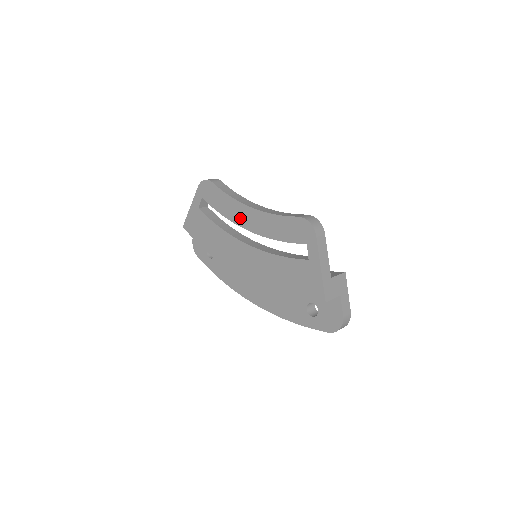
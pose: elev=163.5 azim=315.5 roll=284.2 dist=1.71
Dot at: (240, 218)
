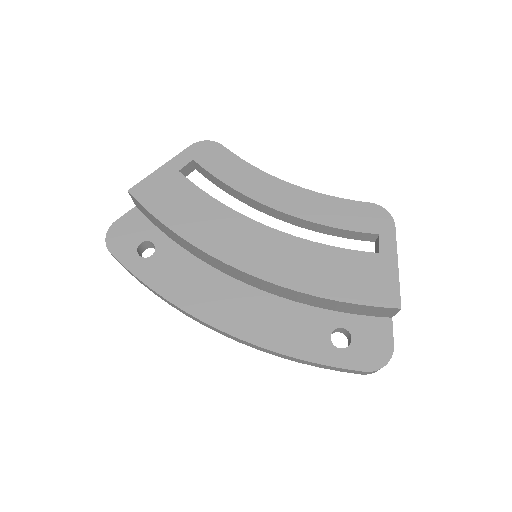
Dot at: (265, 193)
